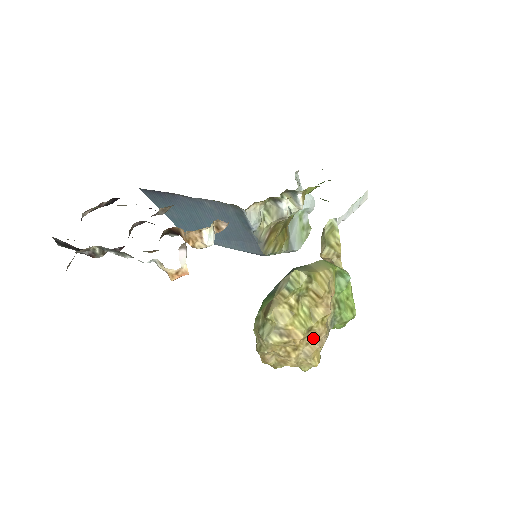
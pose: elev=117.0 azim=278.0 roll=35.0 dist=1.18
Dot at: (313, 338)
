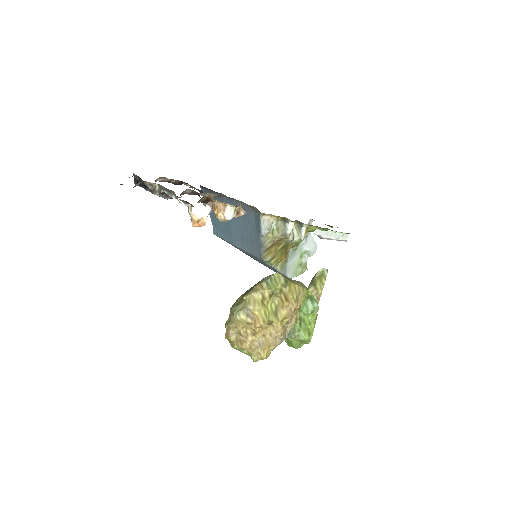
Dot at: (270, 333)
